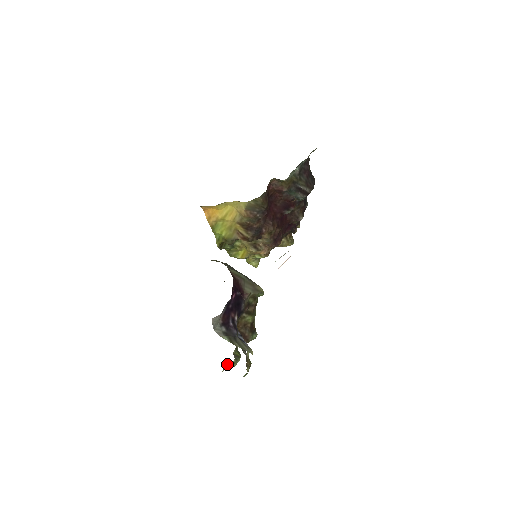
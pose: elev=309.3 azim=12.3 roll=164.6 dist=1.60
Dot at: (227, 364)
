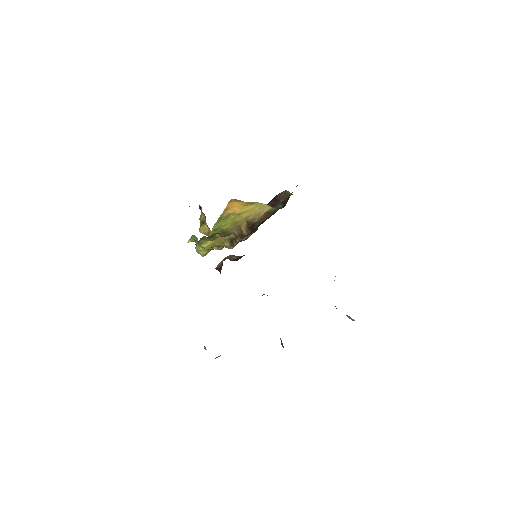
Dot at: (218, 356)
